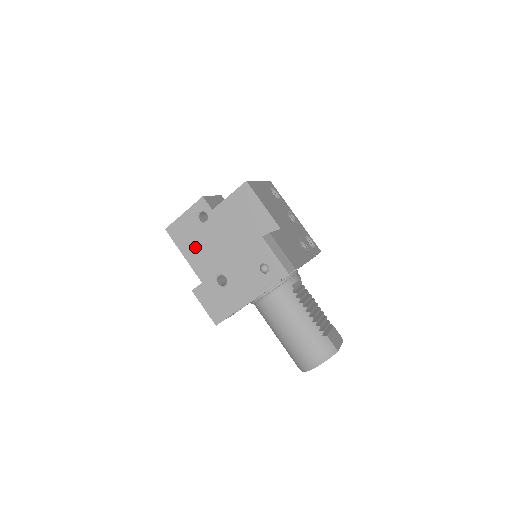
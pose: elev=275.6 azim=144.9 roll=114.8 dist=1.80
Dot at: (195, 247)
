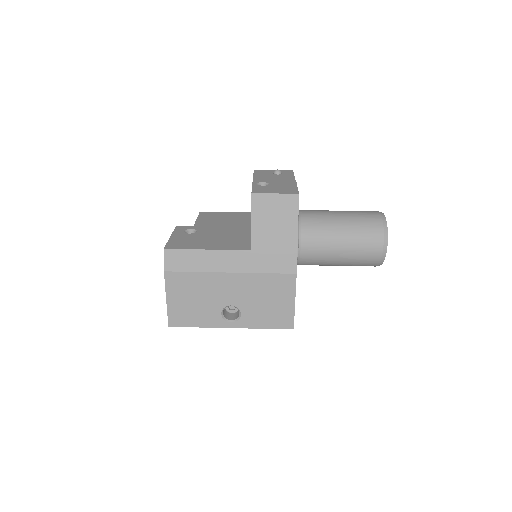
Dot at: (207, 242)
